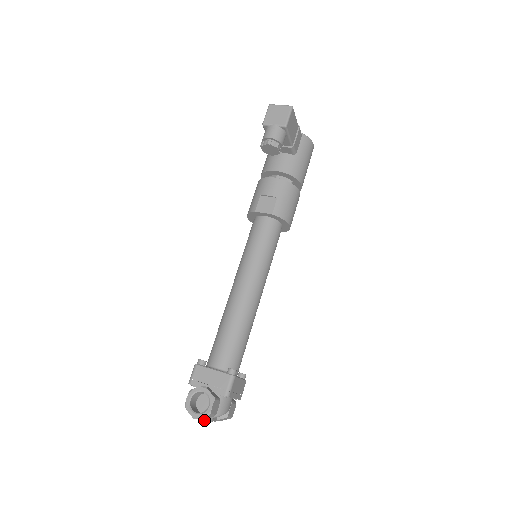
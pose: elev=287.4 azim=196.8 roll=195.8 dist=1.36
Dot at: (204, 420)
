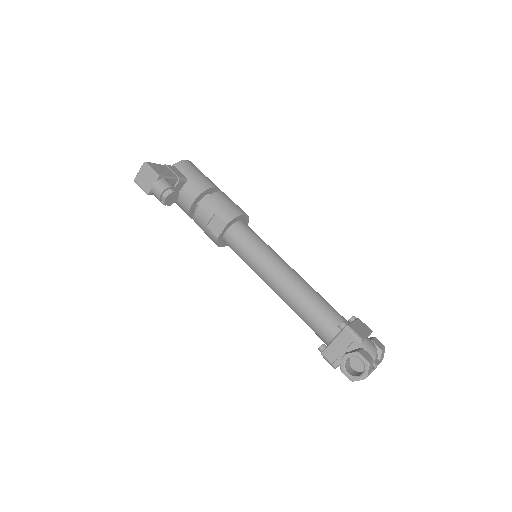
Dot at: occluded
